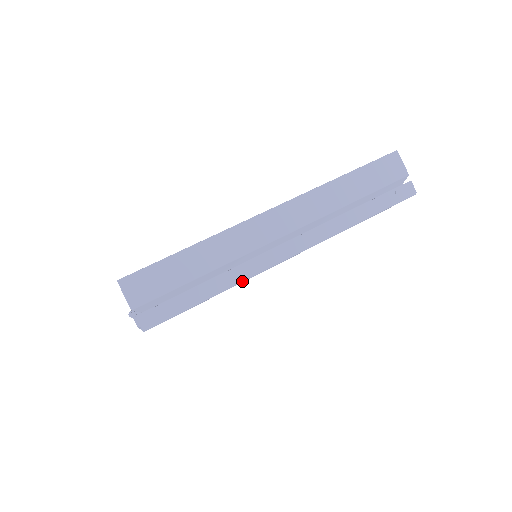
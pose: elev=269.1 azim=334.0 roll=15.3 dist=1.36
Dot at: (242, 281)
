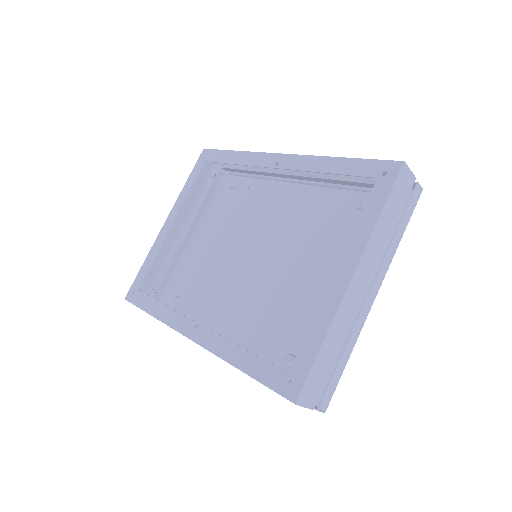
Dot at: occluded
